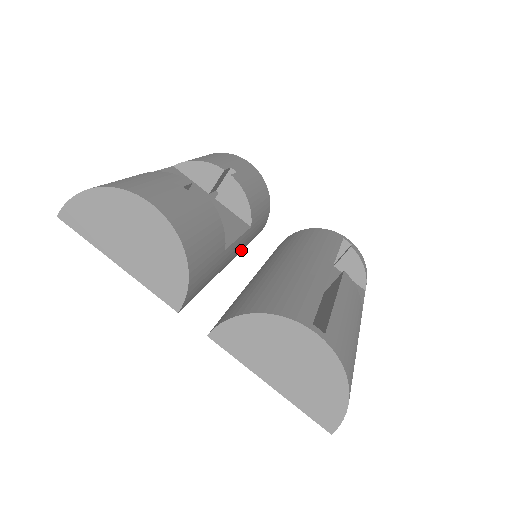
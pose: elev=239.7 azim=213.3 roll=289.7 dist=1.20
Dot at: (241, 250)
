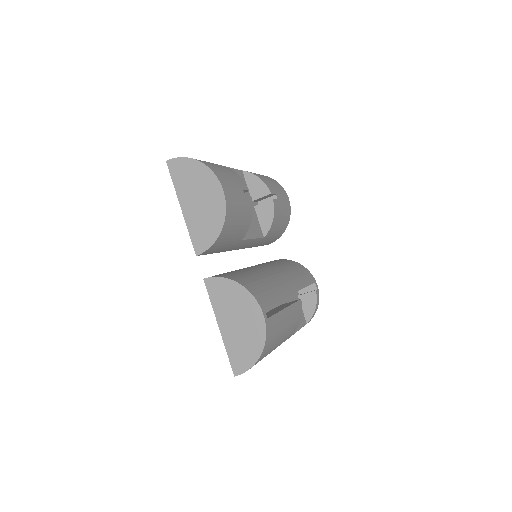
Dot at: (249, 247)
